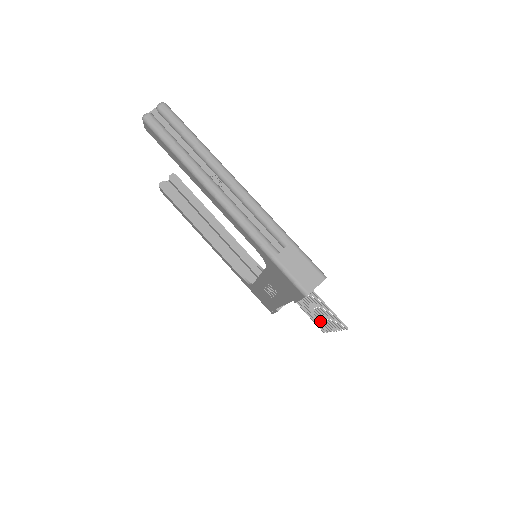
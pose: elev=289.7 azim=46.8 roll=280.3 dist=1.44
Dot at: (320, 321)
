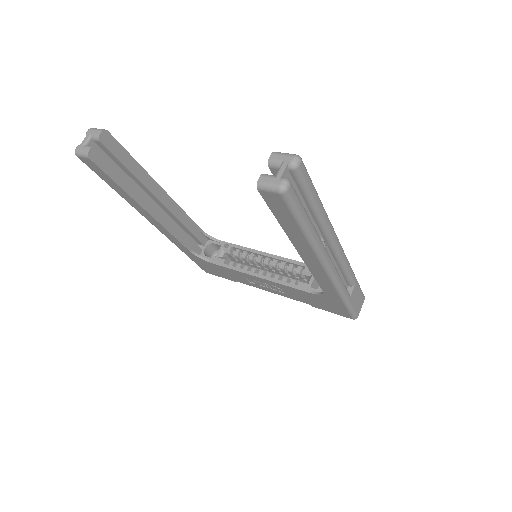
Dot at: occluded
